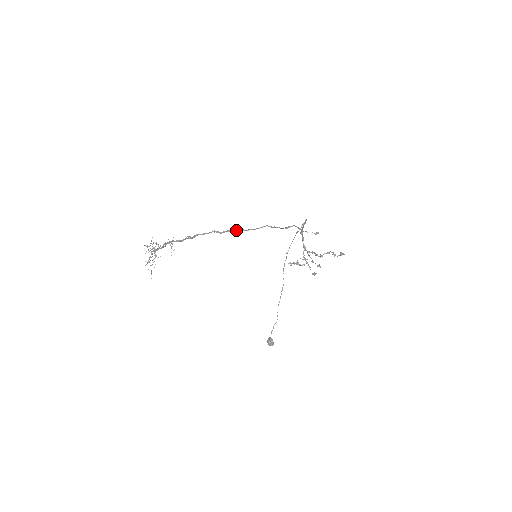
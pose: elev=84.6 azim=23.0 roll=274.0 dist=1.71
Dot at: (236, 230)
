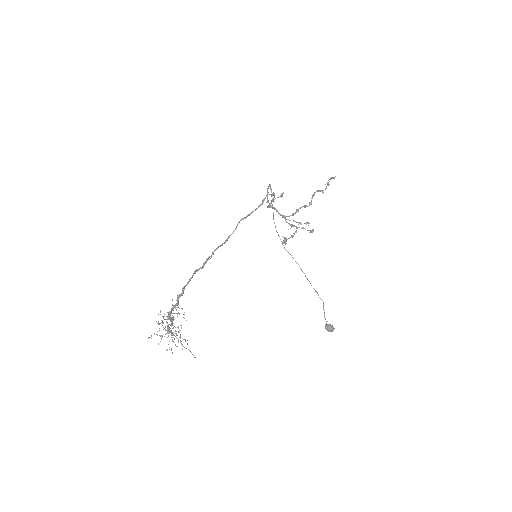
Dot at: (213, 252)
